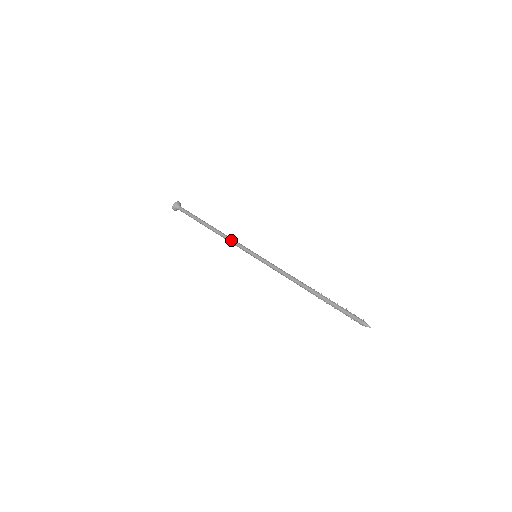
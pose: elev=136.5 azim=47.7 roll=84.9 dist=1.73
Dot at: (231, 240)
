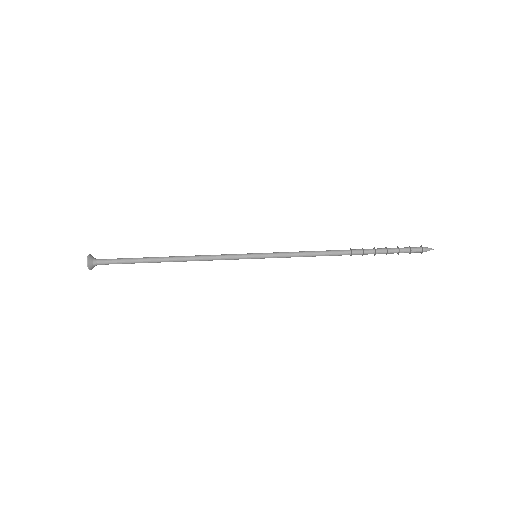
Dot at: (210, 260)
